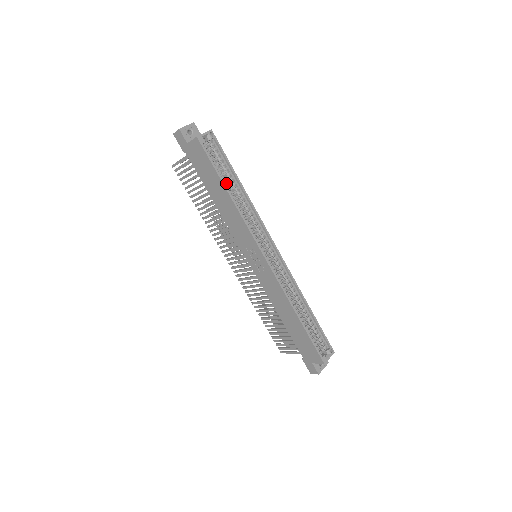
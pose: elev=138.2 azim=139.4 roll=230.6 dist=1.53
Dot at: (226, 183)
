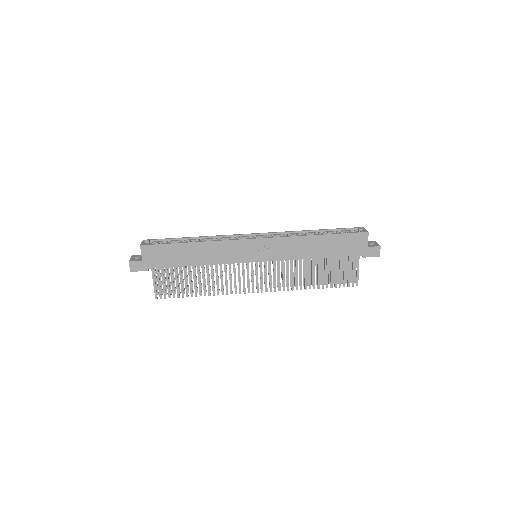
Dot at: (185, 244)
